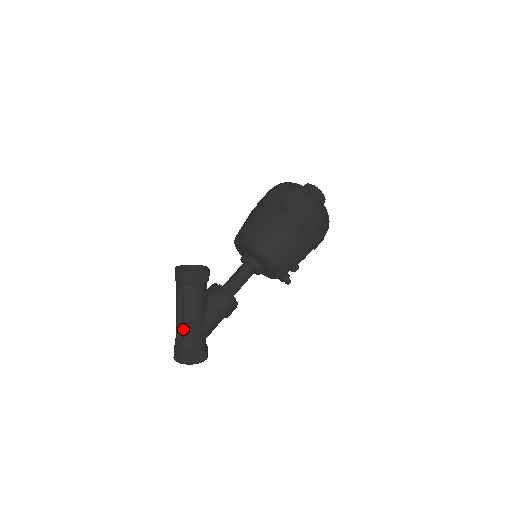
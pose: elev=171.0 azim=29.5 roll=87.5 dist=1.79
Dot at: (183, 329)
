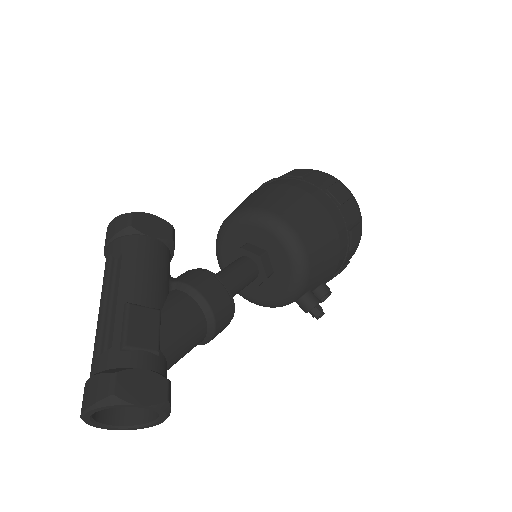
Dot at: (113, 323)
